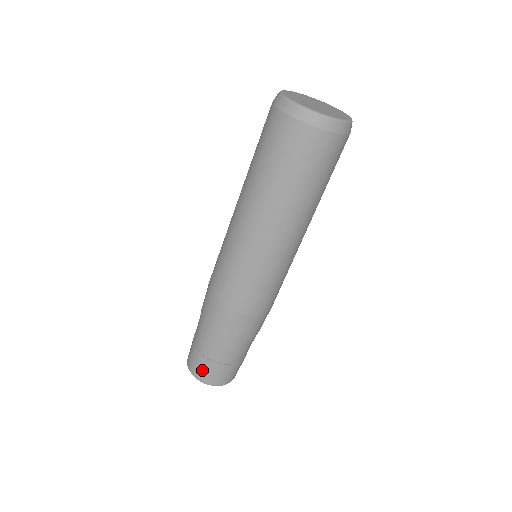
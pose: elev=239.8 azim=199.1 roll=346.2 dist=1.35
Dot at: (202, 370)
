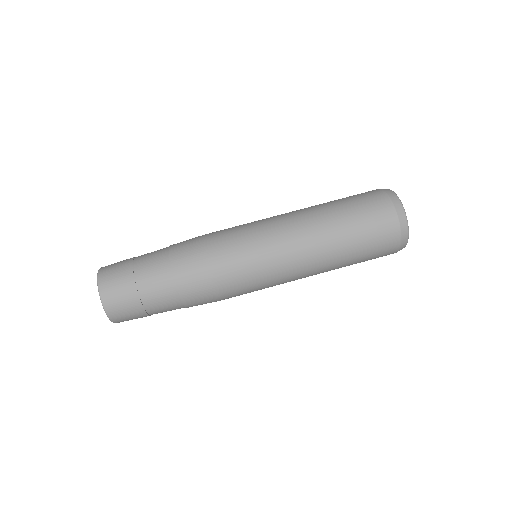
Dot at: (115, 284)
